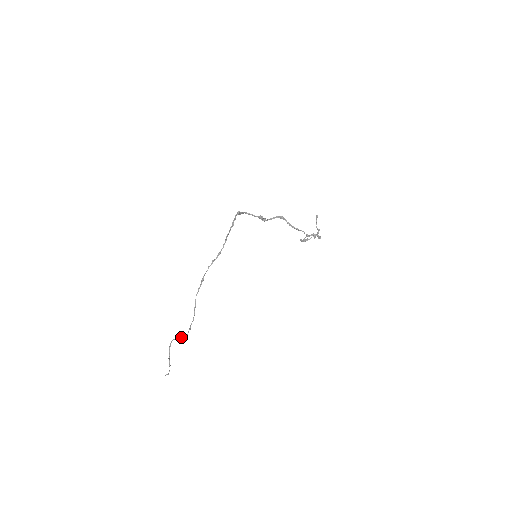
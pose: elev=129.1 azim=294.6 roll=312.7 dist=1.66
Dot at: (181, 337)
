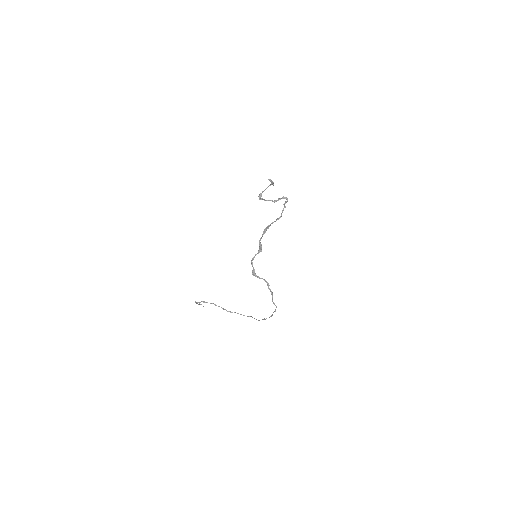
Dot at: occluded
